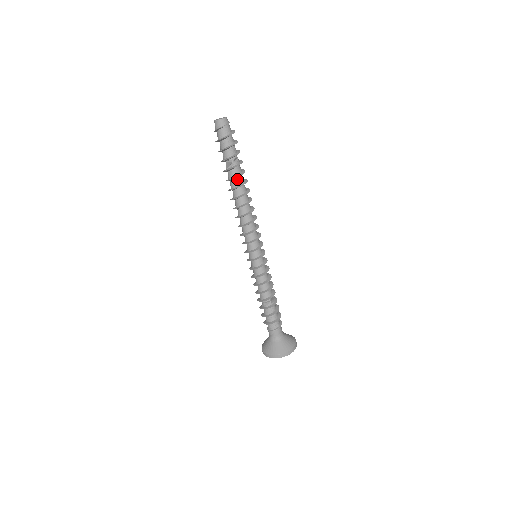
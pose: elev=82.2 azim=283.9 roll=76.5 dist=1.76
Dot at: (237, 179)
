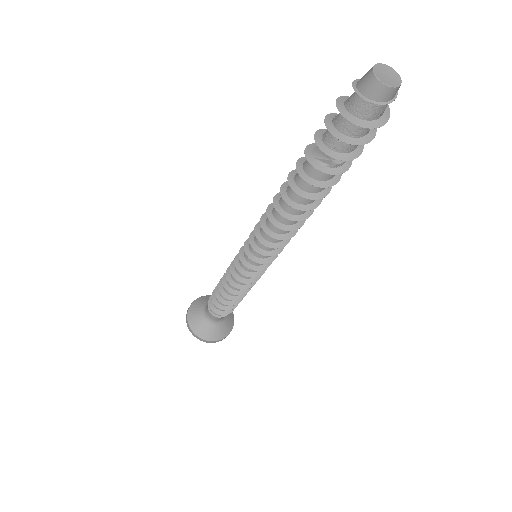
Dot at: (316, 183)
